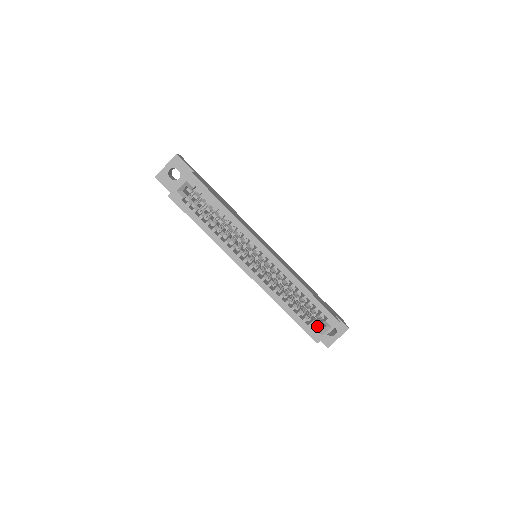
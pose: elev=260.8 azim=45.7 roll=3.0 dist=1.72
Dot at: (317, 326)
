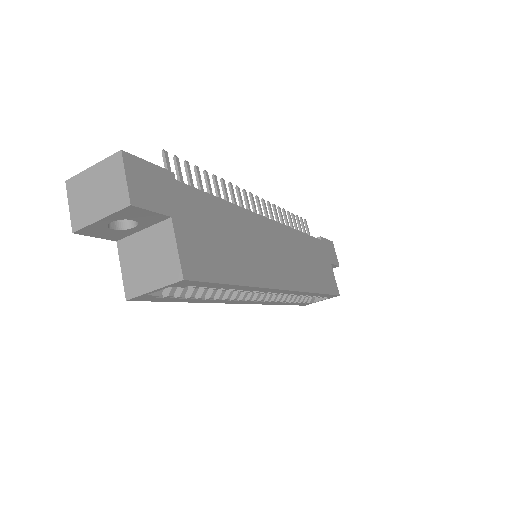
Dot at: (311, 298)
